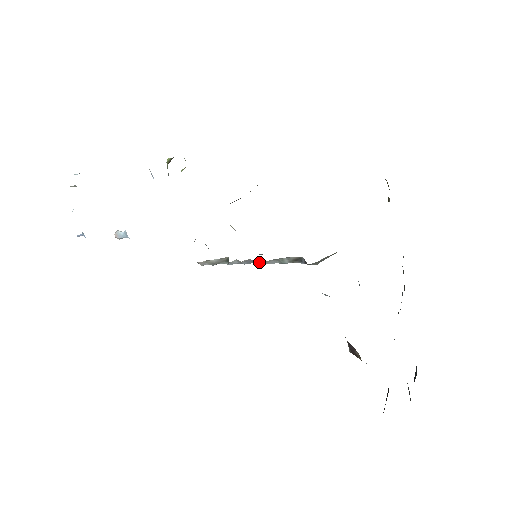
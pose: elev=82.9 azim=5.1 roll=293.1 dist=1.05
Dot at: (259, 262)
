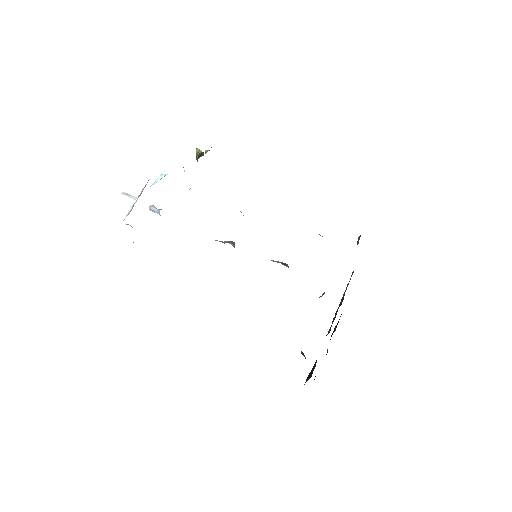
Dot at: occluded
